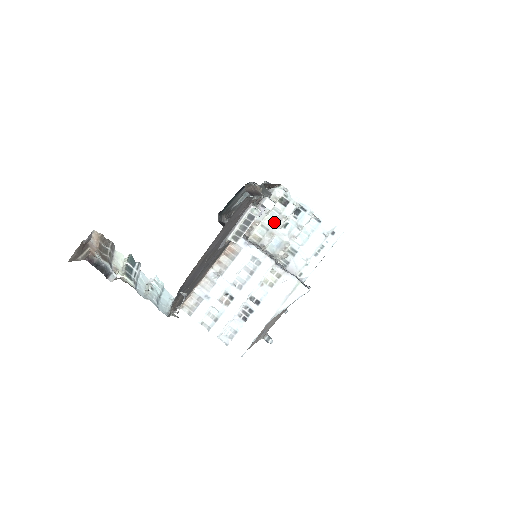
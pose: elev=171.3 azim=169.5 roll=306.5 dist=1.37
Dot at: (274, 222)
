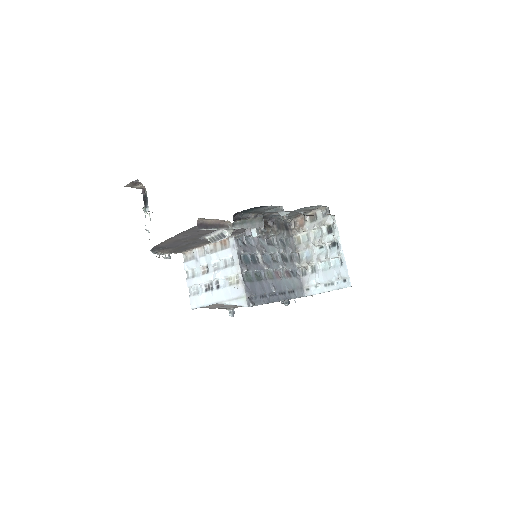
Dot at: (315, 238)
